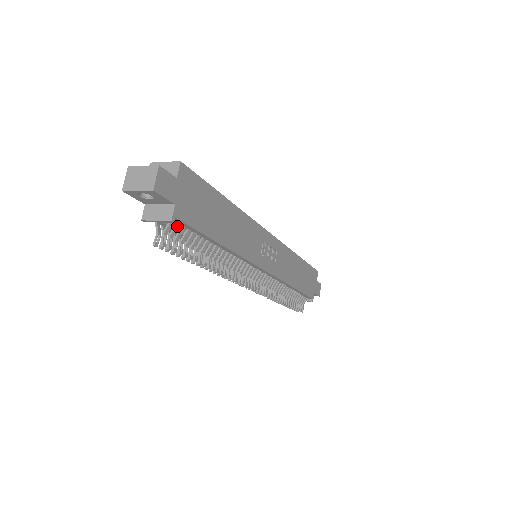
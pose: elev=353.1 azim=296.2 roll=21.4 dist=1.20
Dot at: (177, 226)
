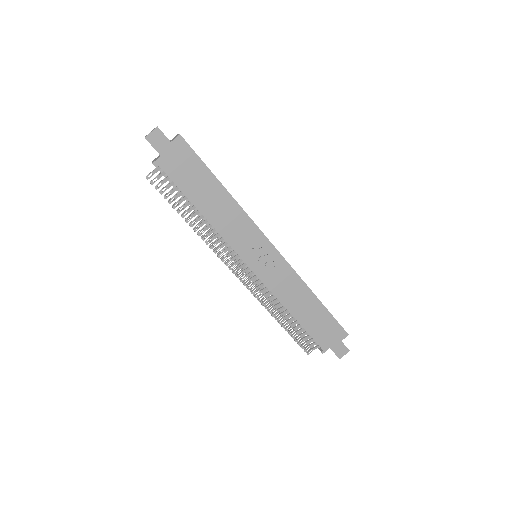
Dot at: (163, 173)
